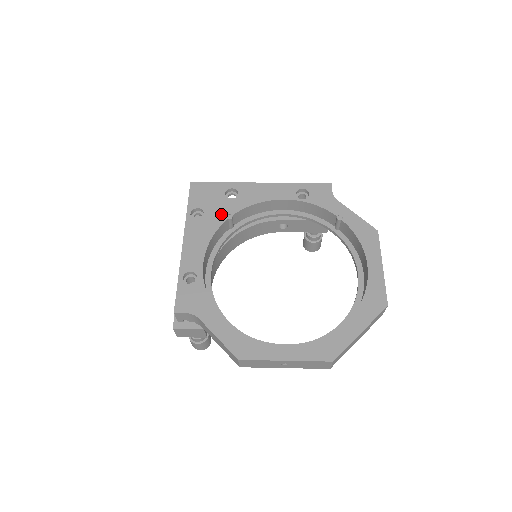
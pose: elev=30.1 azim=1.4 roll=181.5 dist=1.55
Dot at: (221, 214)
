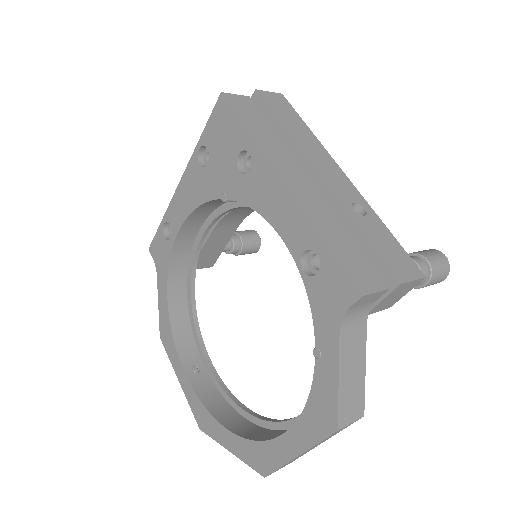
Dot at: (219, 184)
